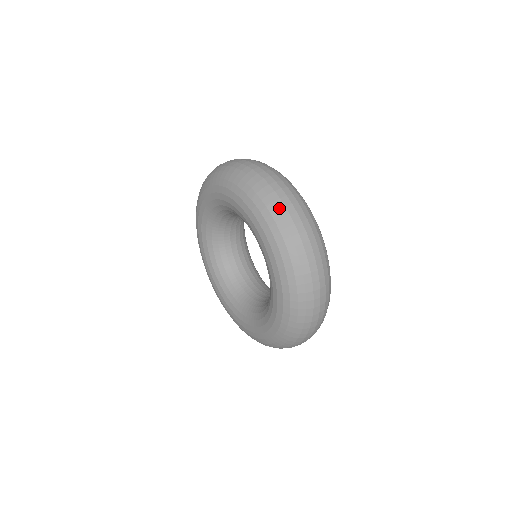
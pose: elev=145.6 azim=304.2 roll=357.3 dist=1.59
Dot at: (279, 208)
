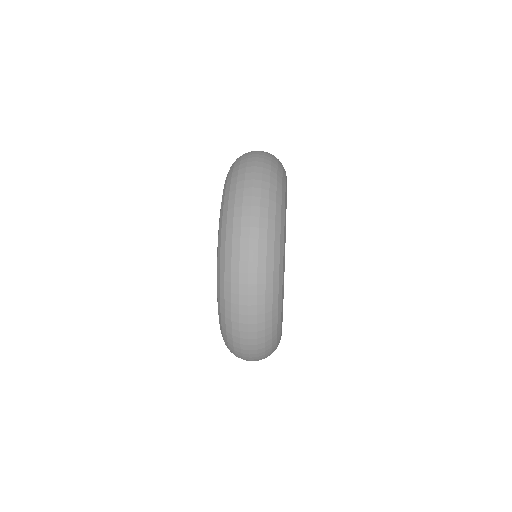
Dot at: (244, 155)
